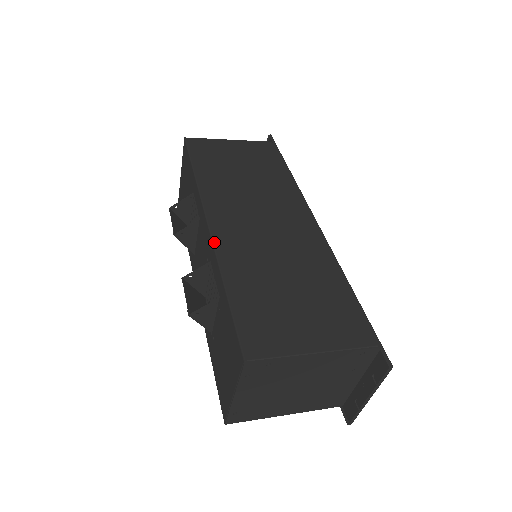
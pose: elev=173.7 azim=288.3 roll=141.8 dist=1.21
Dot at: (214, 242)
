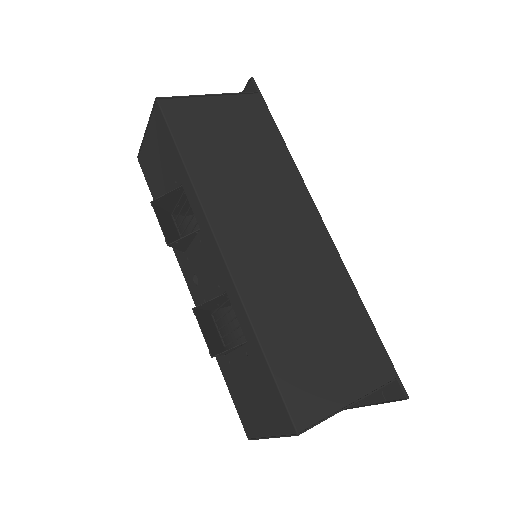
Dot at: (235, 281)
